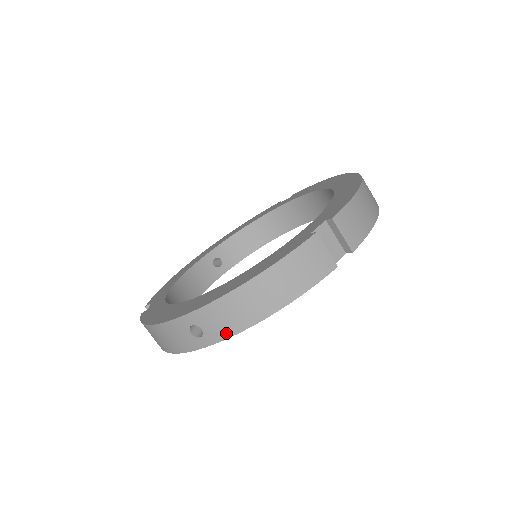
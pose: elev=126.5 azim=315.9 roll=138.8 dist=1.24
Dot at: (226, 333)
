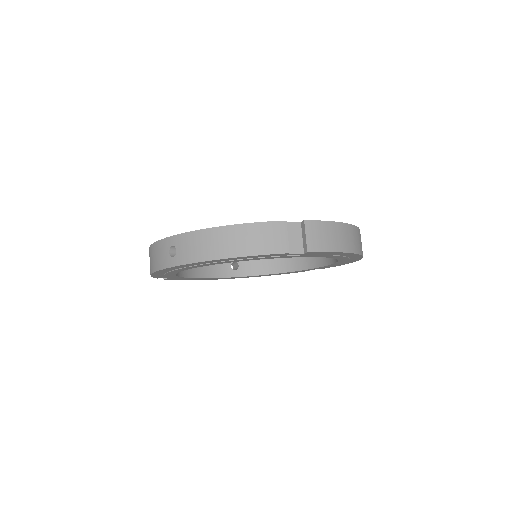
Dot at: (189, 259)
